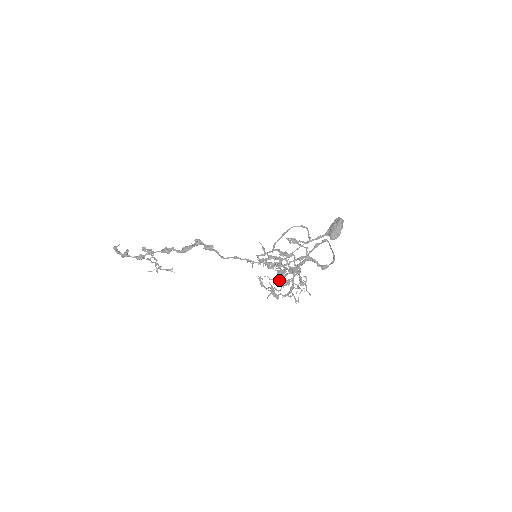
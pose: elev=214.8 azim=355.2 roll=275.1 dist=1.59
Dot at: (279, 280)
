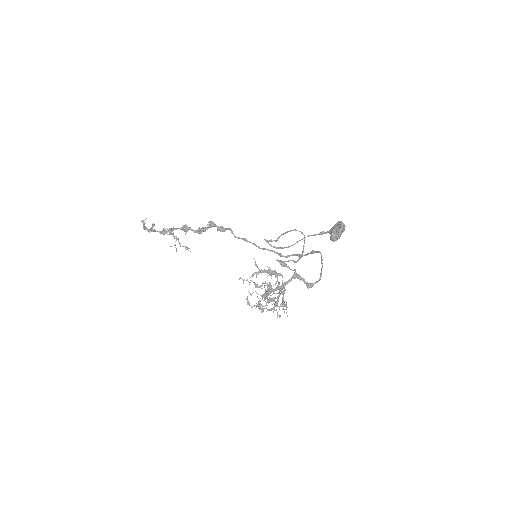
Dot at: occluded
